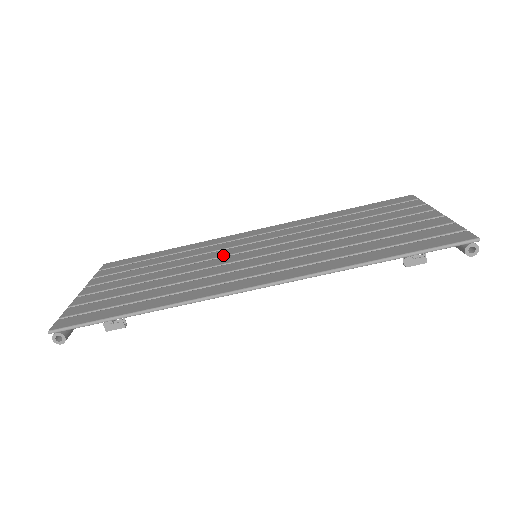
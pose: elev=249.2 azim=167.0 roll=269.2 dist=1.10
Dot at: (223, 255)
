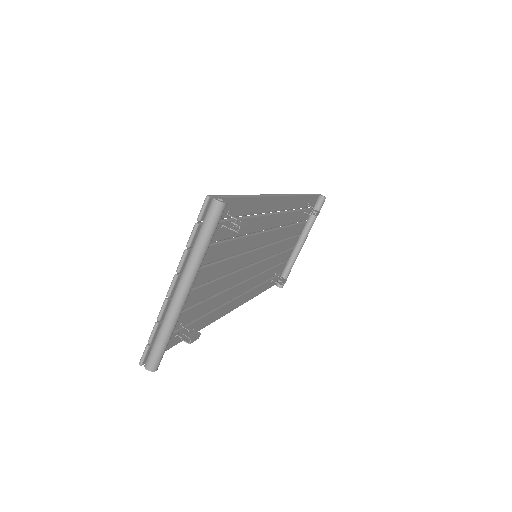
Dot at: occluded
